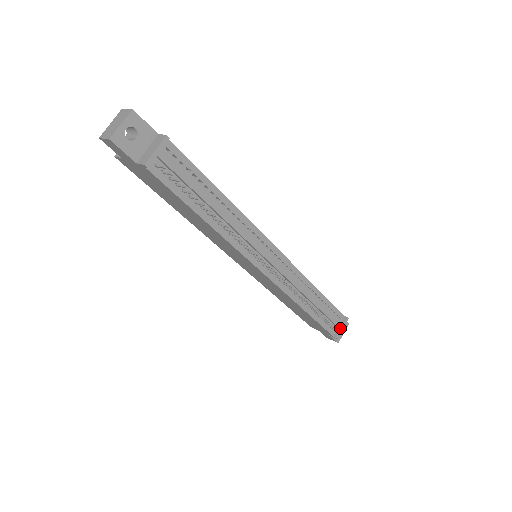
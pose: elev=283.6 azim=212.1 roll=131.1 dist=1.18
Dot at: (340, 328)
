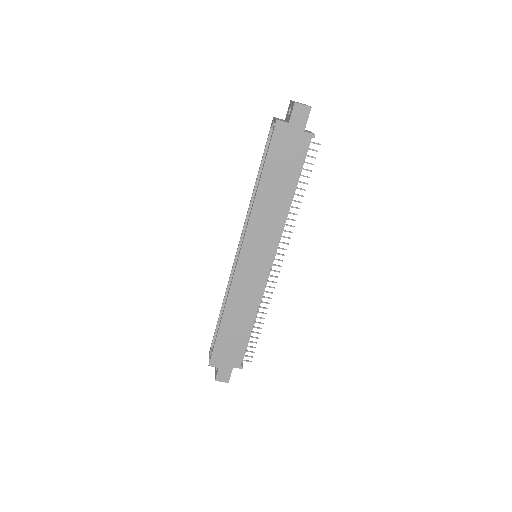
Dot at: occluded
